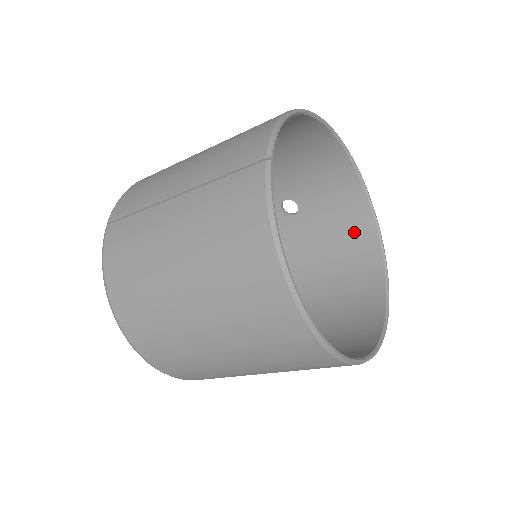
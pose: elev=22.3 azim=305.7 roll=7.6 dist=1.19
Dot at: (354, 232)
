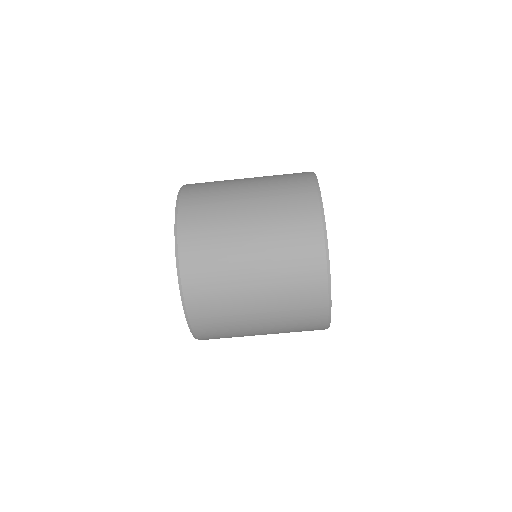
Dot at: occluded
